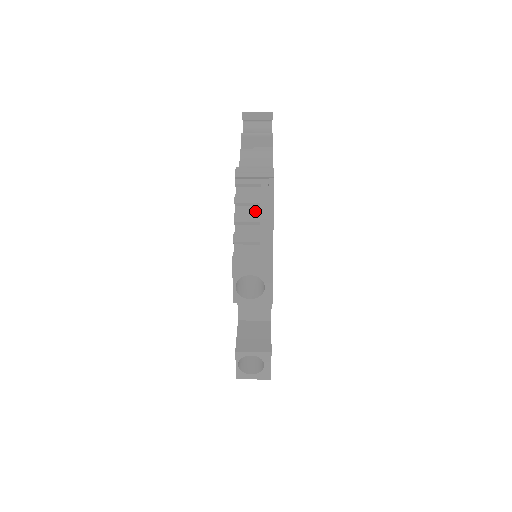
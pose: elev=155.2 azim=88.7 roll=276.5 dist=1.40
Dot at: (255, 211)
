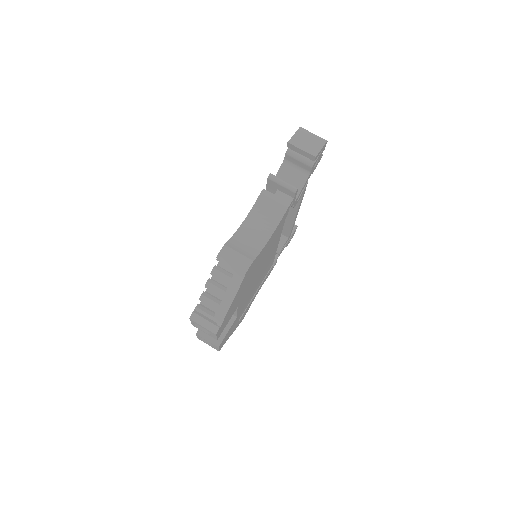
Dot at: occluded
